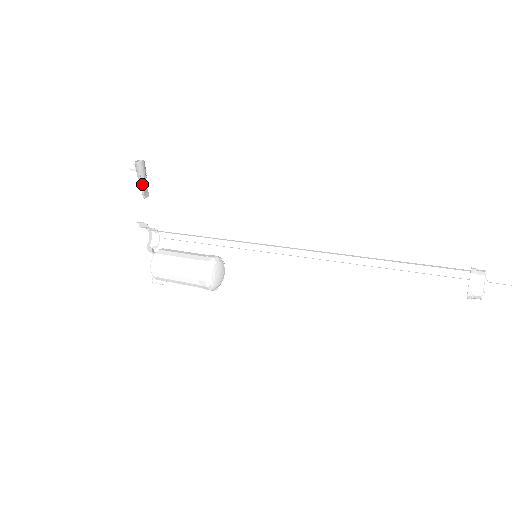
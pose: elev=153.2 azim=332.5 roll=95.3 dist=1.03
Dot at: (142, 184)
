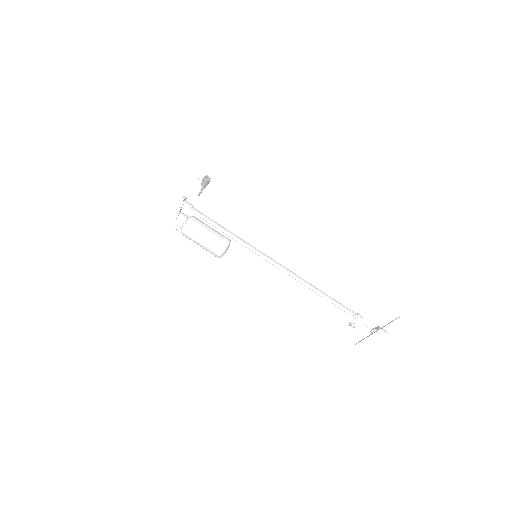
Dot at: (202, 189)
